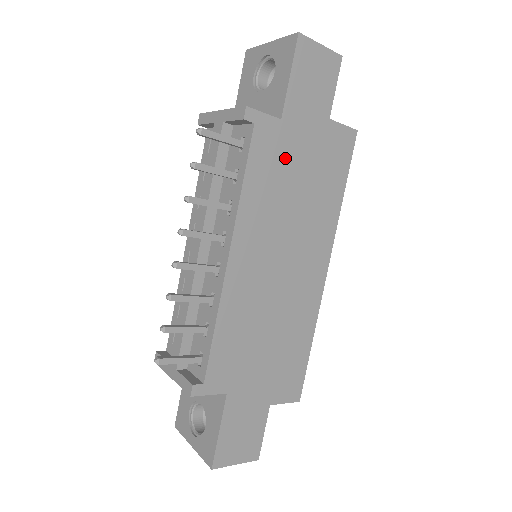
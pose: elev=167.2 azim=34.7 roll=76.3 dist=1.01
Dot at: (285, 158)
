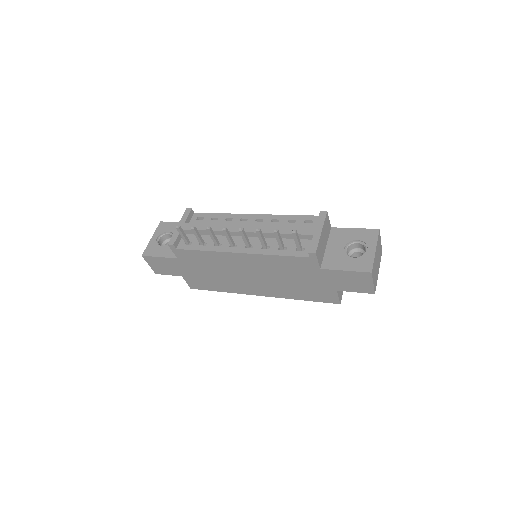
Dot at: (302, 272)
